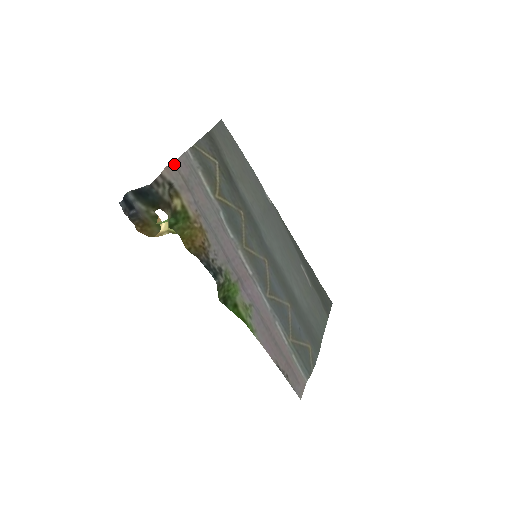
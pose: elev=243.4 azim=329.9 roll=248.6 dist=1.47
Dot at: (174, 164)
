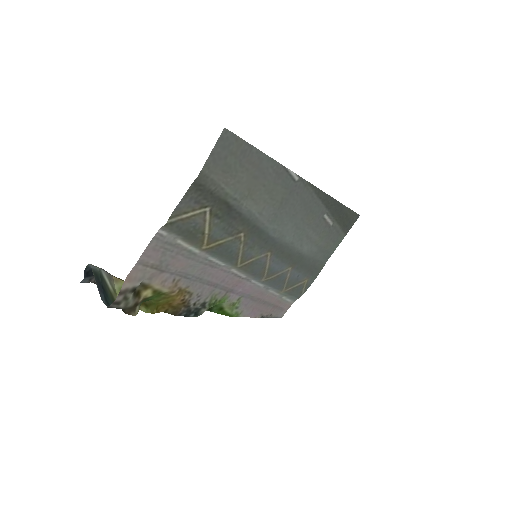
Dot at: (138, 262)
